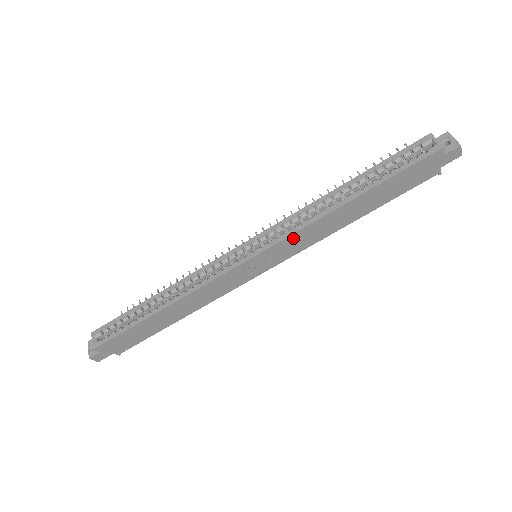
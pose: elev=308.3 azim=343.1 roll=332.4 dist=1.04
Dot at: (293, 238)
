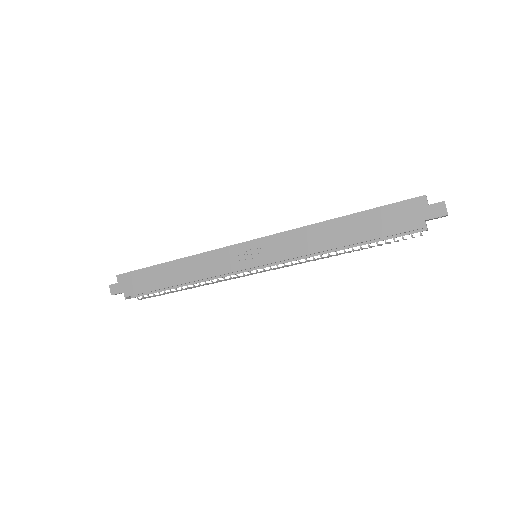
Dot at: (284, 237)
